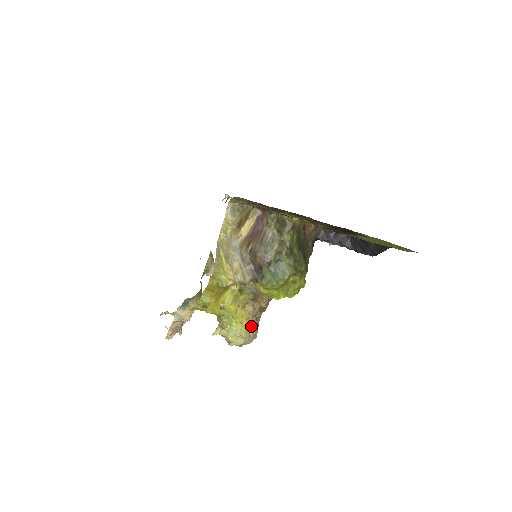
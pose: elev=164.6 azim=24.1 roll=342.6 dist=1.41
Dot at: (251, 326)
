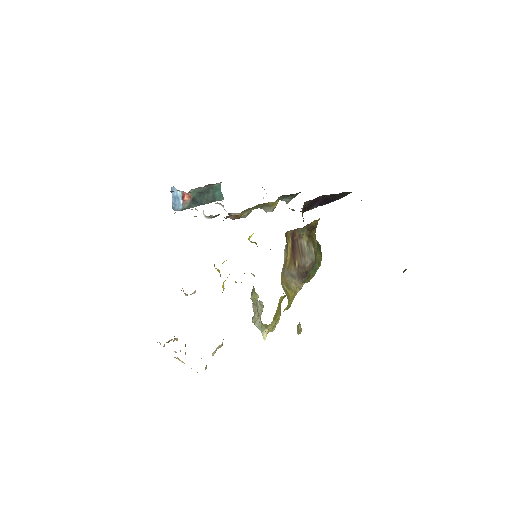
Dot at: (280, 309)
